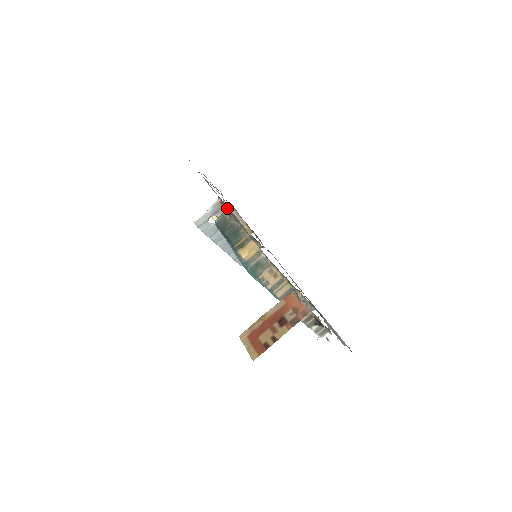
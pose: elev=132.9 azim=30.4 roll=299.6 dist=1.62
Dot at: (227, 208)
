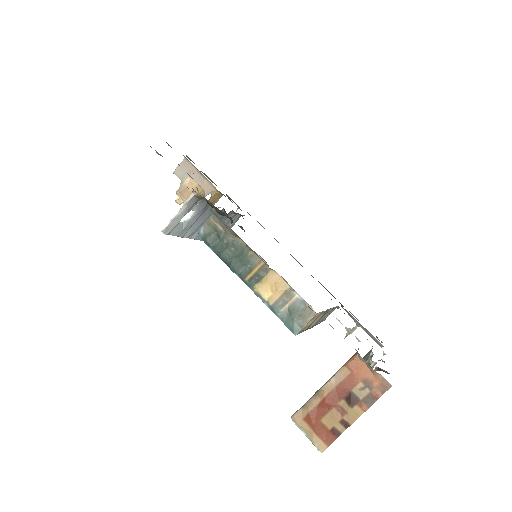
Dot at: (219, 218)
